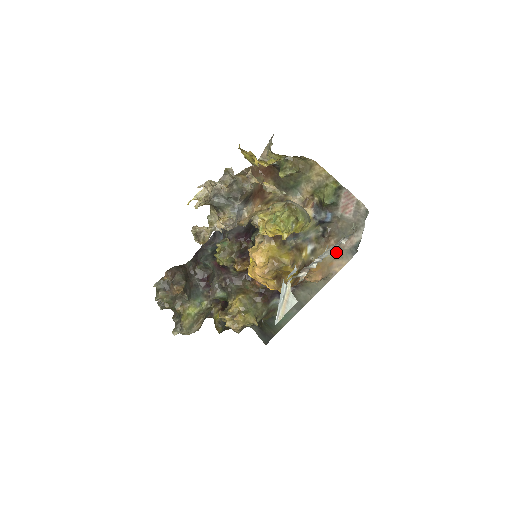
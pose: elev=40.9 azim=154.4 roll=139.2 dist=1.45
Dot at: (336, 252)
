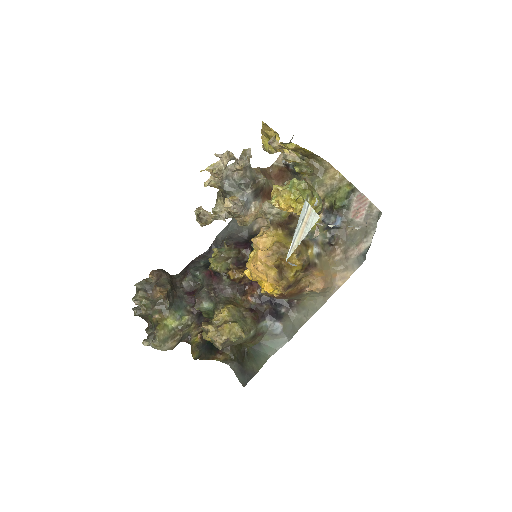
Dot at: (341, 262)
